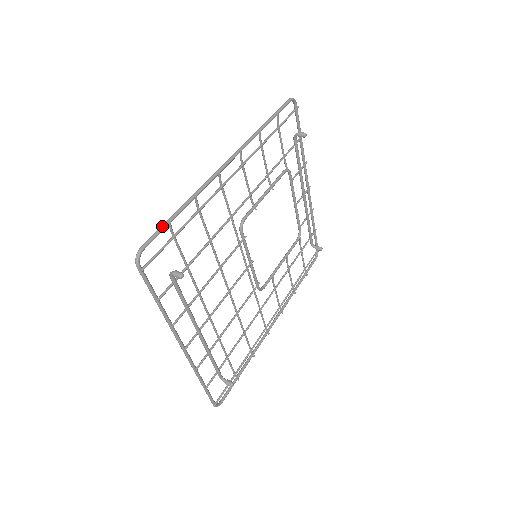
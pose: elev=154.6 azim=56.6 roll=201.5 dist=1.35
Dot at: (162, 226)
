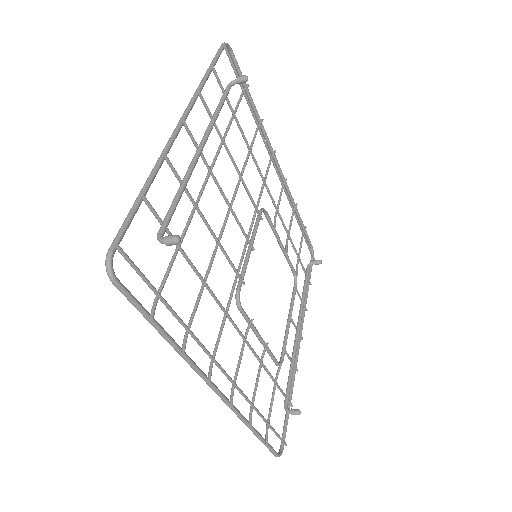
Dot at: occluded
